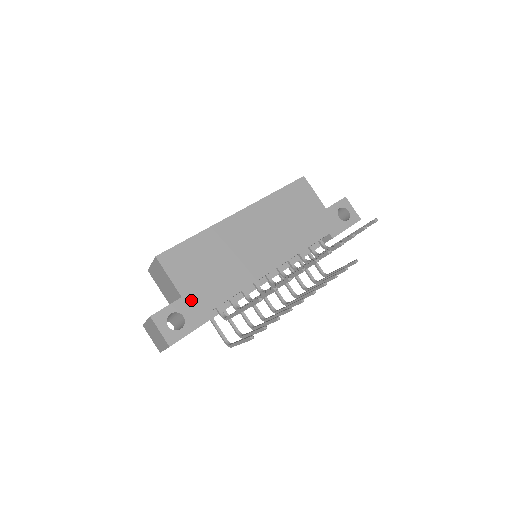
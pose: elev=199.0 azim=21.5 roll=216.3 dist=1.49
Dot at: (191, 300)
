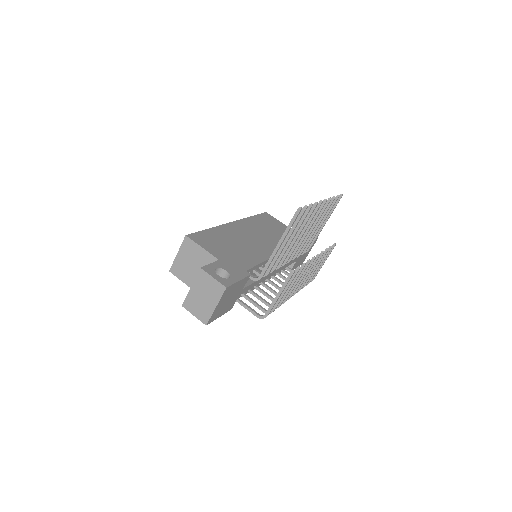
Dot at: (227, 263)
